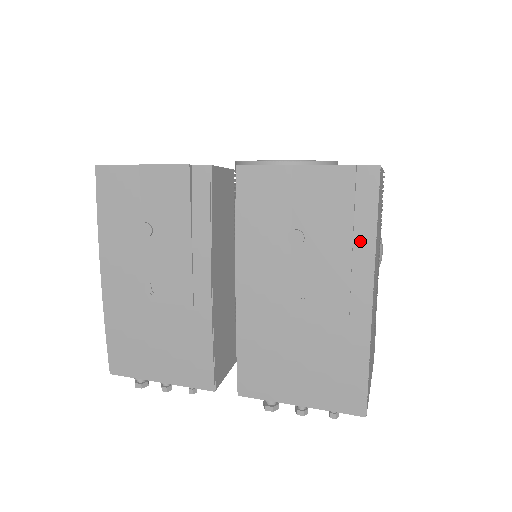
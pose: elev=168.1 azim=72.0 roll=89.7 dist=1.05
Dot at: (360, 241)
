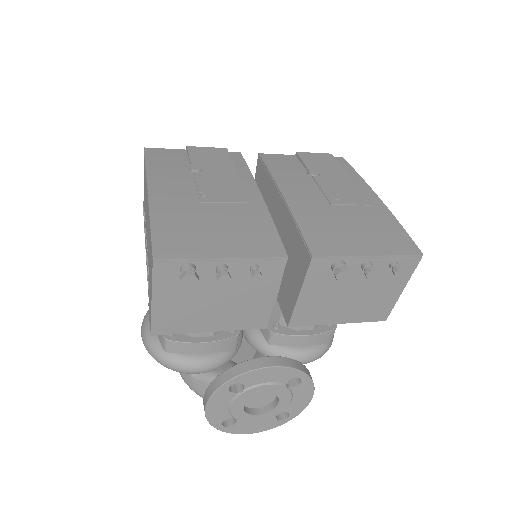
Dot at: (352, 176)
